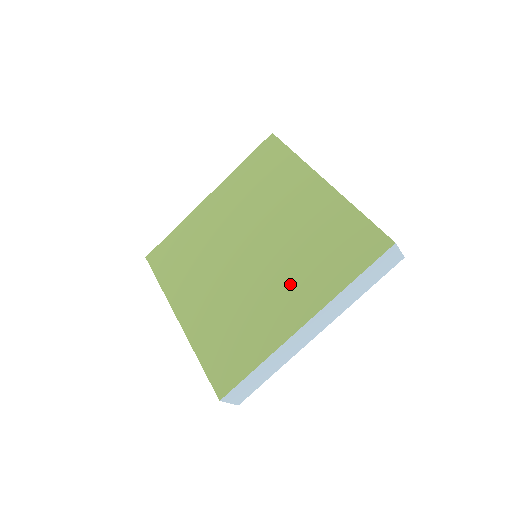
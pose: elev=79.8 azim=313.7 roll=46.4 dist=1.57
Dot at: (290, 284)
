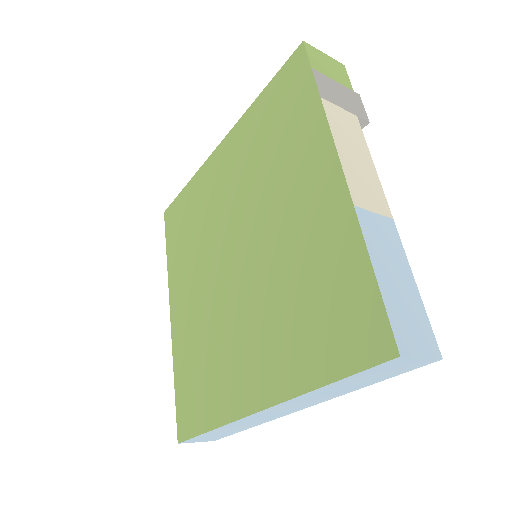
Dot at: (259, 337)
